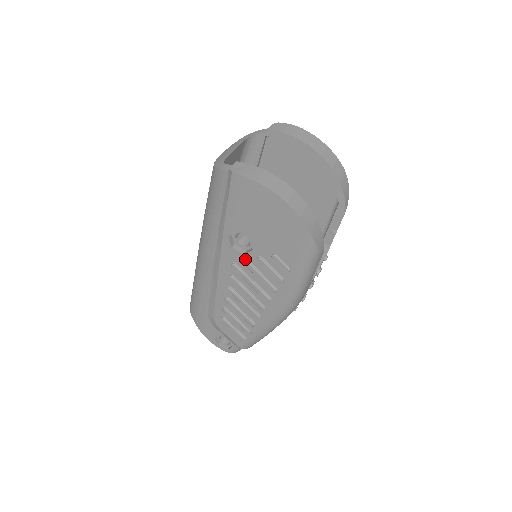
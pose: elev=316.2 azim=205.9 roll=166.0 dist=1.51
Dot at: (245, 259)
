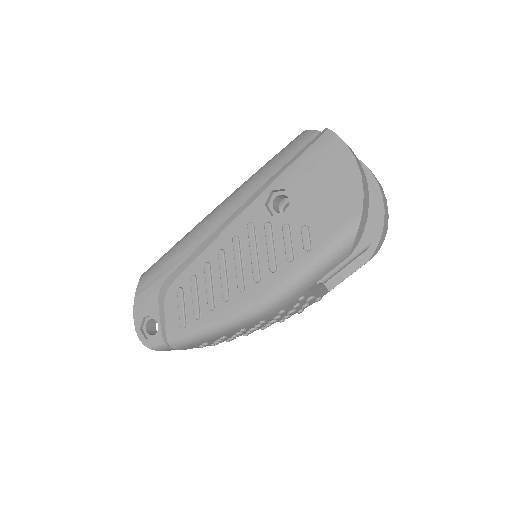
Dot at: (269, 222)
